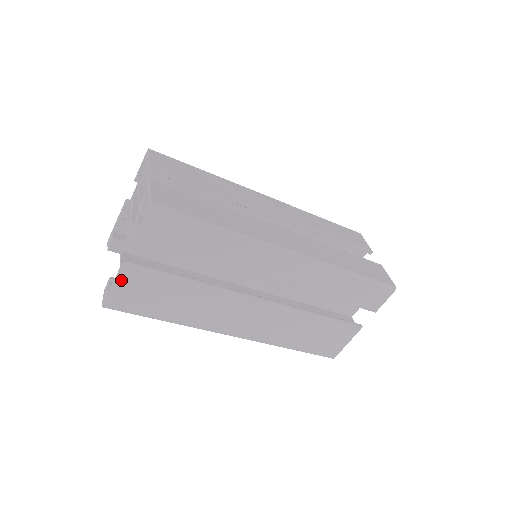
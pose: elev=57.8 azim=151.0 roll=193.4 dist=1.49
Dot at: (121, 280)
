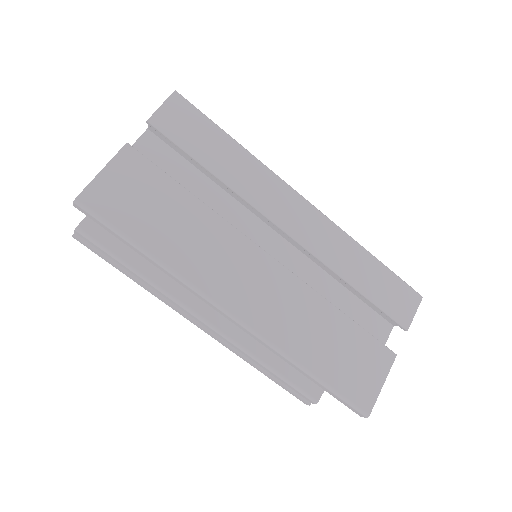
Dot at: (115, 166)
